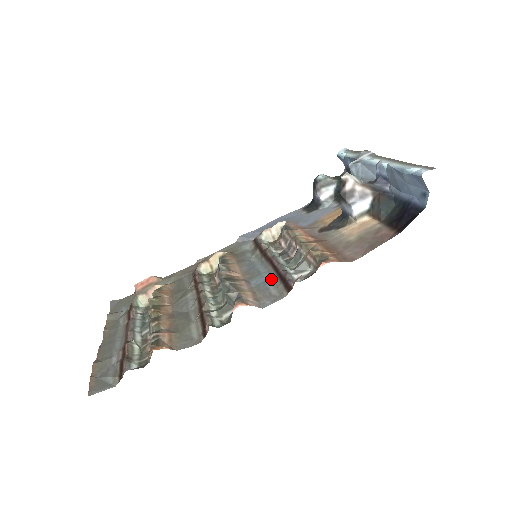
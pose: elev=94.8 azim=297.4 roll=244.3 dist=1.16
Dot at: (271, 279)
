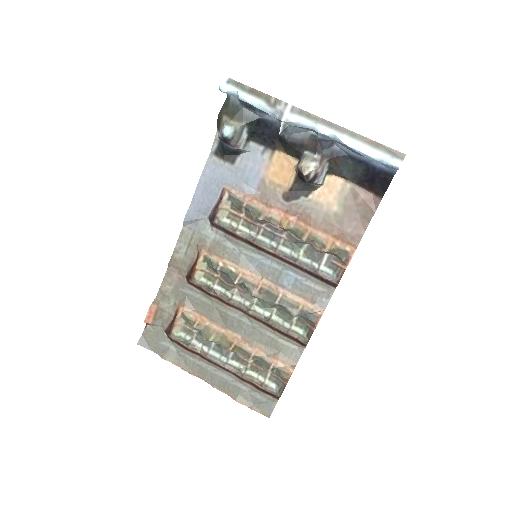
Dot at: (301, 276)
